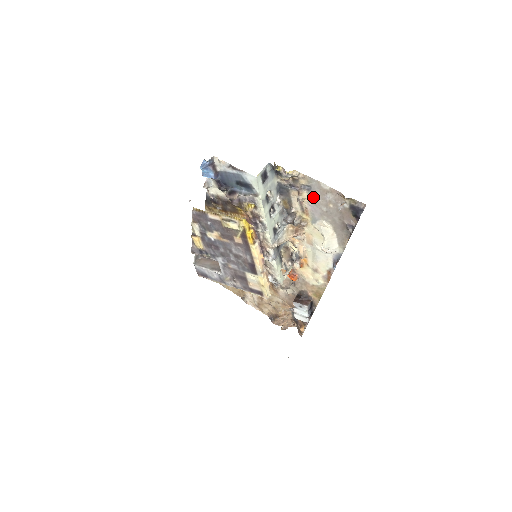
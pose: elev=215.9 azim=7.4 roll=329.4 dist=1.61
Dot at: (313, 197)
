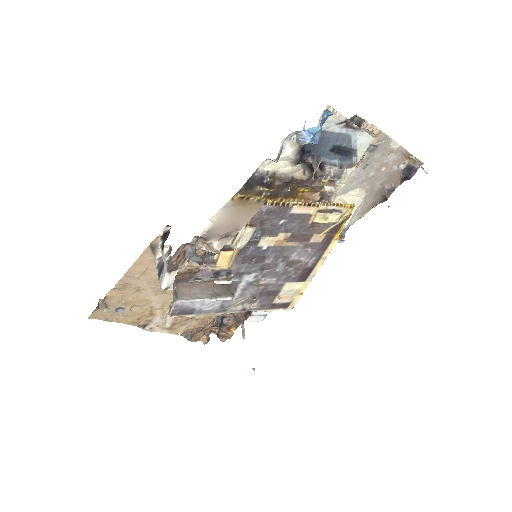
Dot at: (369, 160)
